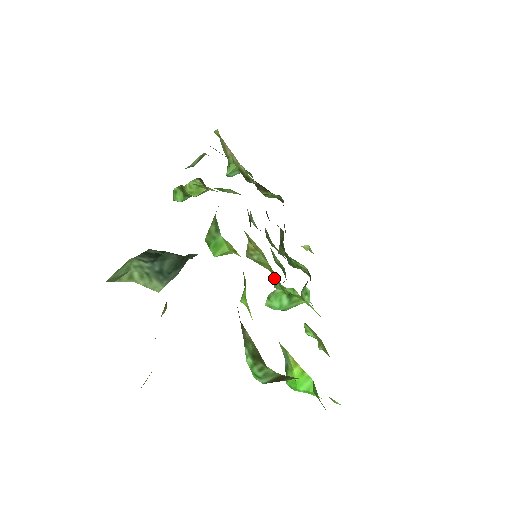
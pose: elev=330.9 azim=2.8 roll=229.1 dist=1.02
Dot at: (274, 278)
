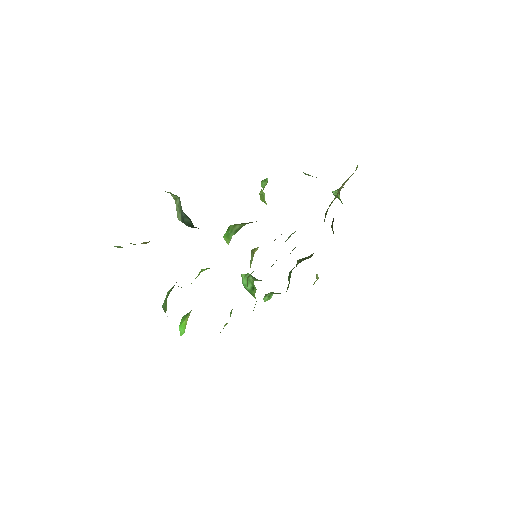
Dot at: occluded
